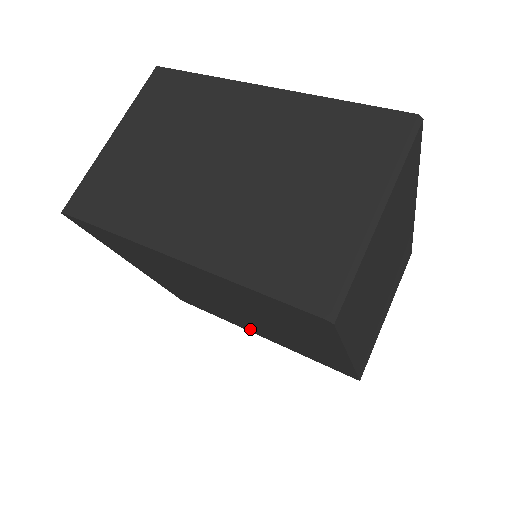
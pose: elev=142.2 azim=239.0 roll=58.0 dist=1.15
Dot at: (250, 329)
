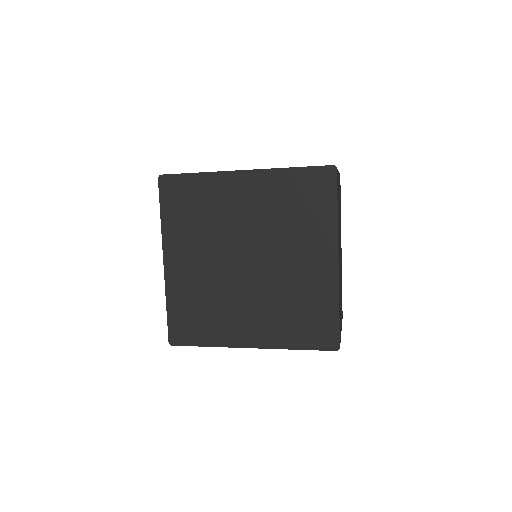
Dot at: (243, 332)
